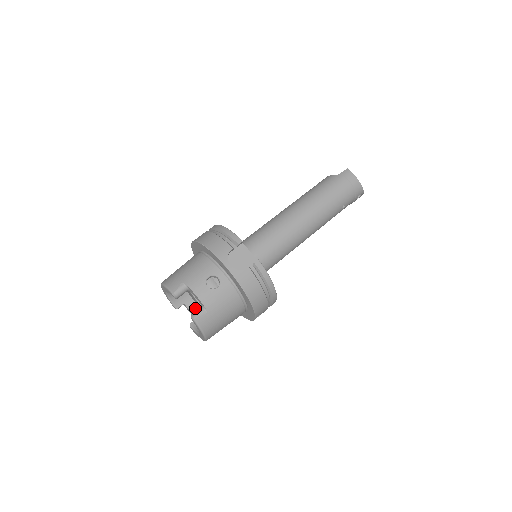
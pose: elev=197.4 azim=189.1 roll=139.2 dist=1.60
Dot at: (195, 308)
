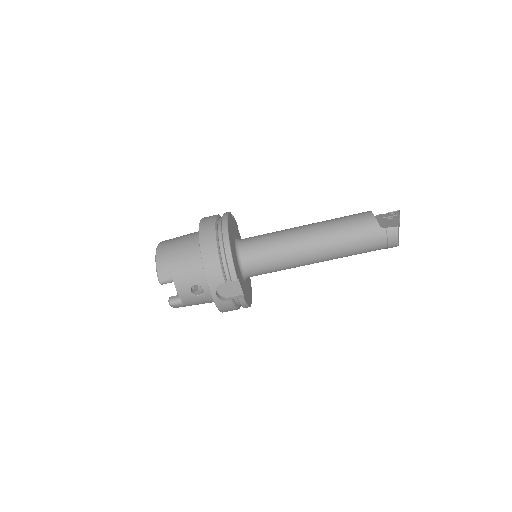
Dot at: occluded
